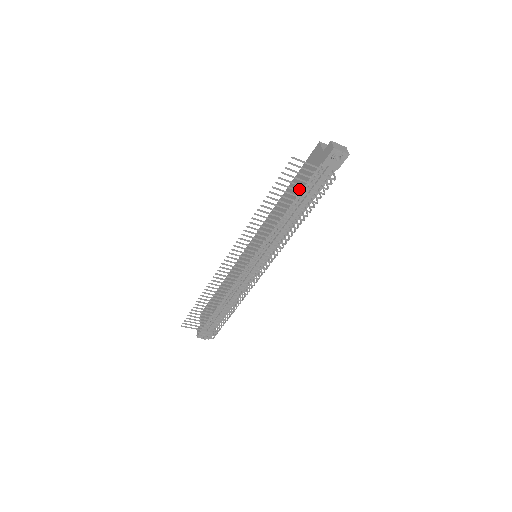
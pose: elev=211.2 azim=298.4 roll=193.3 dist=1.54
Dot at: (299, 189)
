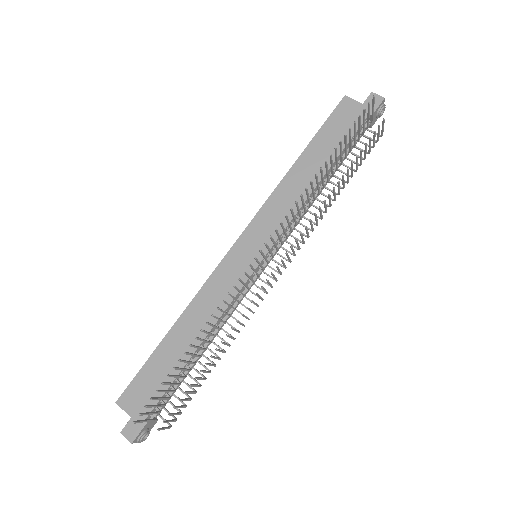
Dot at: (337, 149)
